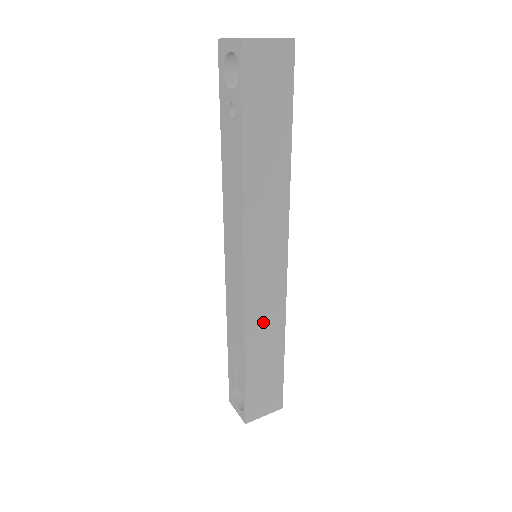
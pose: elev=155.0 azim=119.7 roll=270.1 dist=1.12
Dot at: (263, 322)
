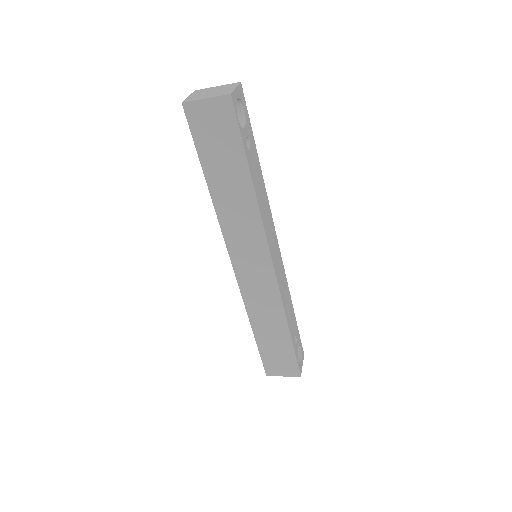
Dot at: (262, 308)
